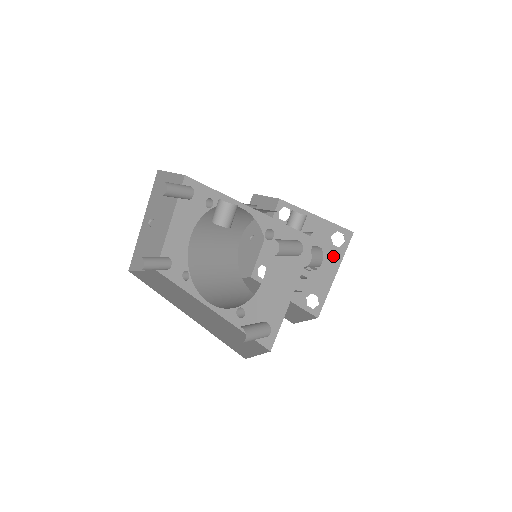
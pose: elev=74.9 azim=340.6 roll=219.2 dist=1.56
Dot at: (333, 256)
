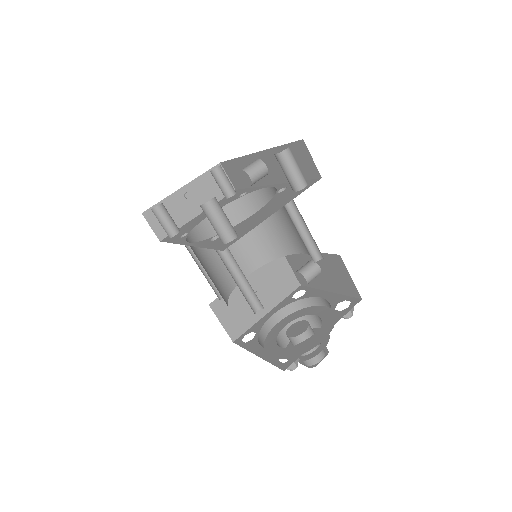
Dot at: (331, 318)
